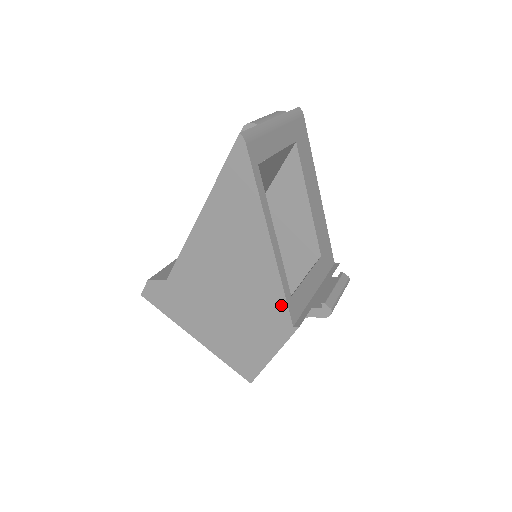
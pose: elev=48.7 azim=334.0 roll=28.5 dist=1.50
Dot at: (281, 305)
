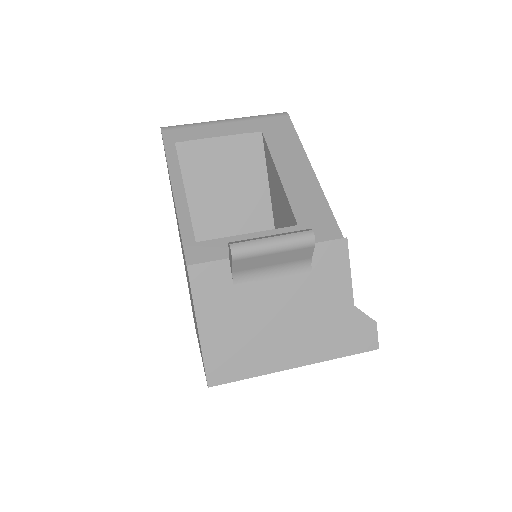
Dot at: occluded
